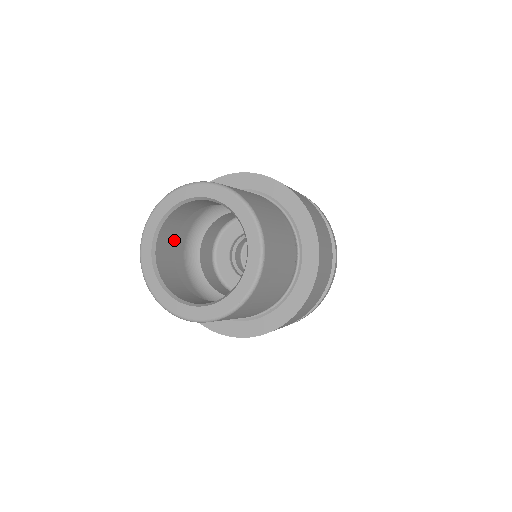
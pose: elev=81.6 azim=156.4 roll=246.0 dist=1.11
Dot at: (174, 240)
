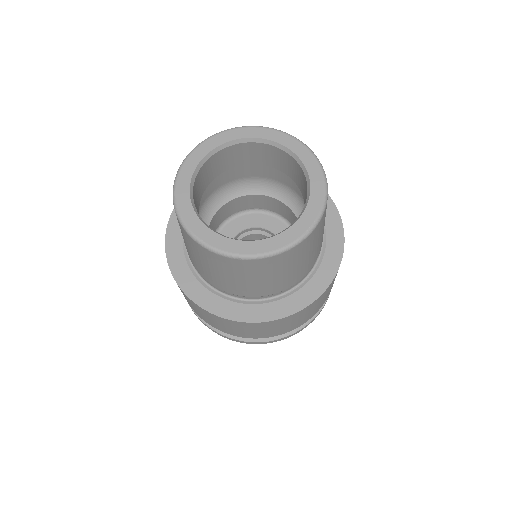
Dot at: (200, 198)
